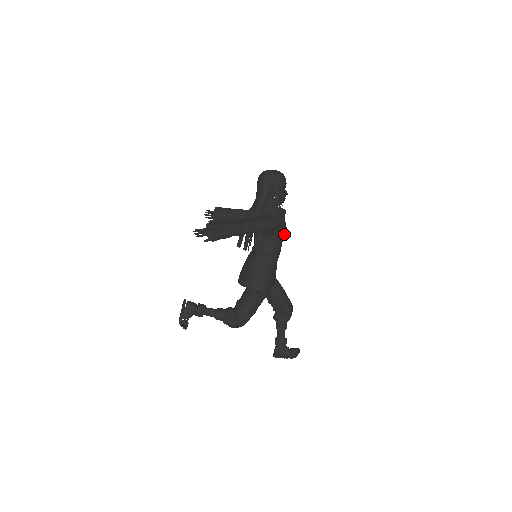
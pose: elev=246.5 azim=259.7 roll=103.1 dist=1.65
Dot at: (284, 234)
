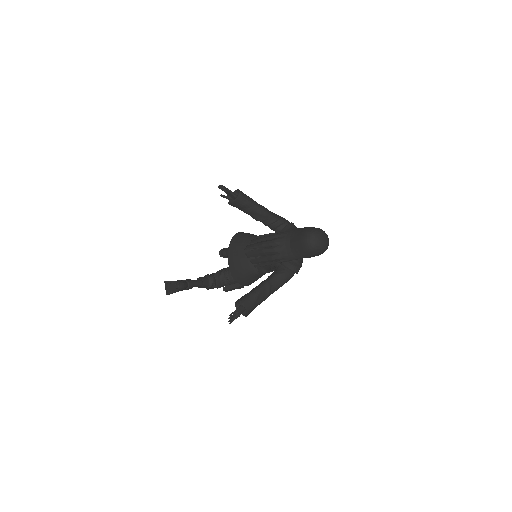
Dot at: occluded
